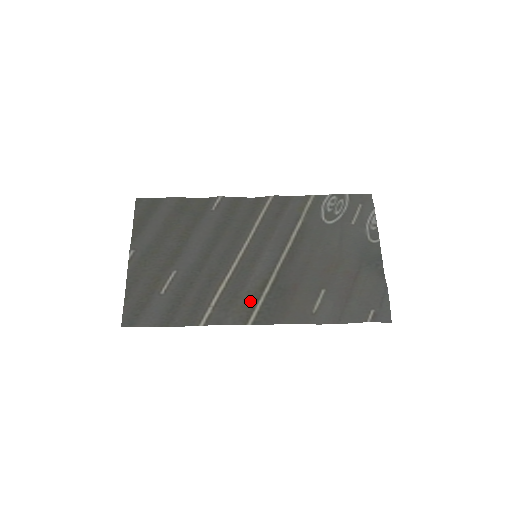
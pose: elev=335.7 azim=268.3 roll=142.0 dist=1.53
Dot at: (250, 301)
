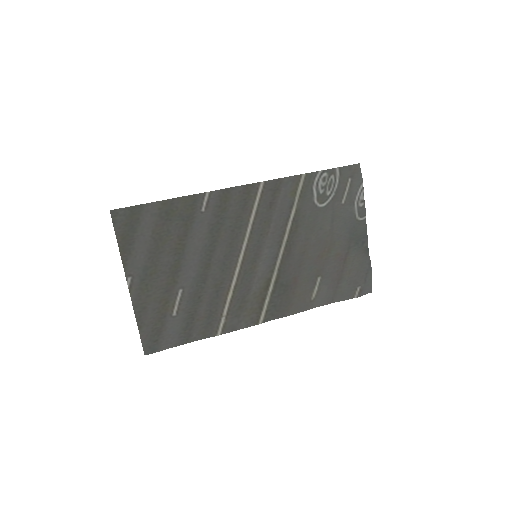
Dot at: (257, 302)
